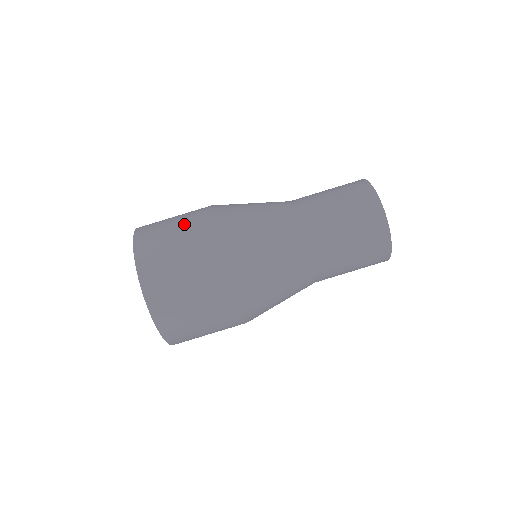
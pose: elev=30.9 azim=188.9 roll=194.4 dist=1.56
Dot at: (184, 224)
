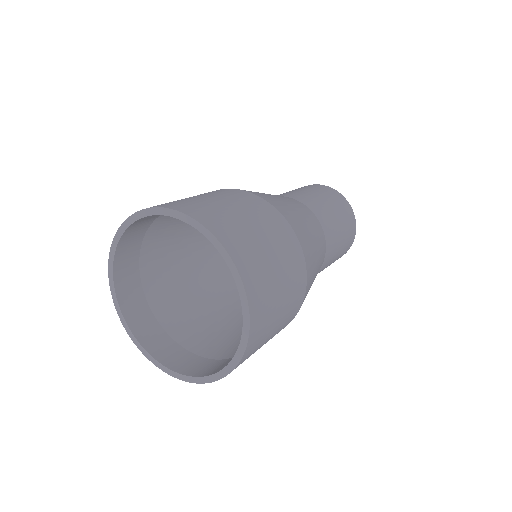
Dot at: occluded
